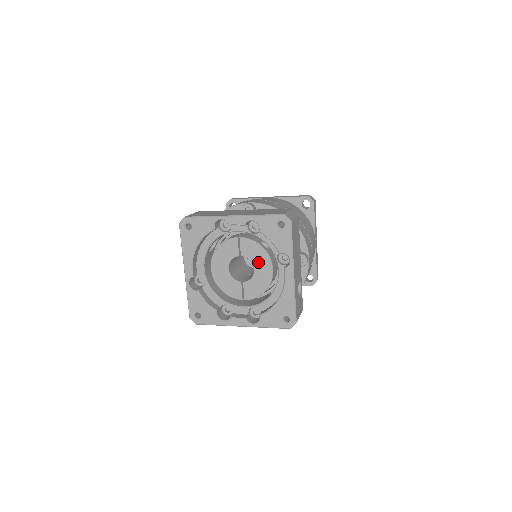
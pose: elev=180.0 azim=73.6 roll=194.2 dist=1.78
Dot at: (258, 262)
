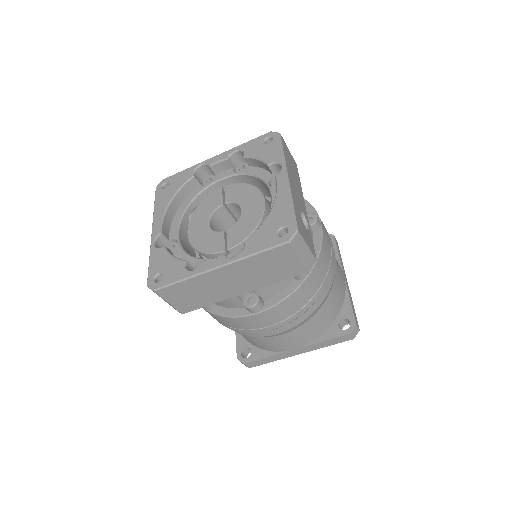
Dot at: (246, 200)
